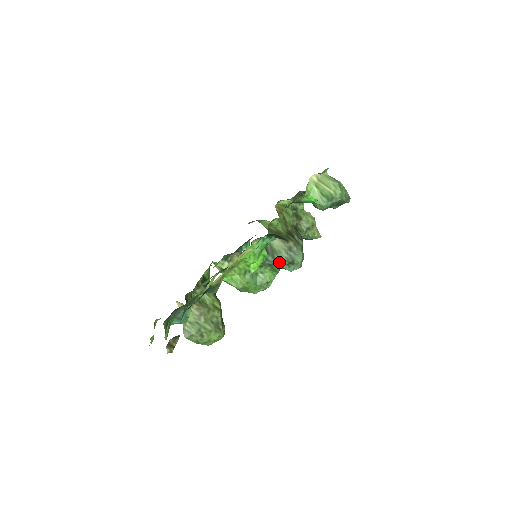
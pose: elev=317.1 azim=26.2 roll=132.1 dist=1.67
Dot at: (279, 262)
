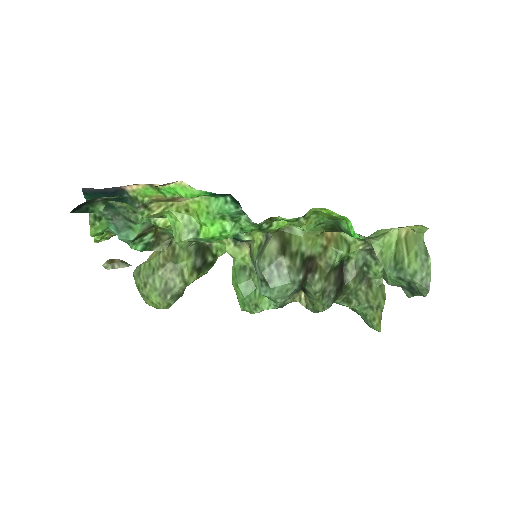
Dot at: (257, 270)
